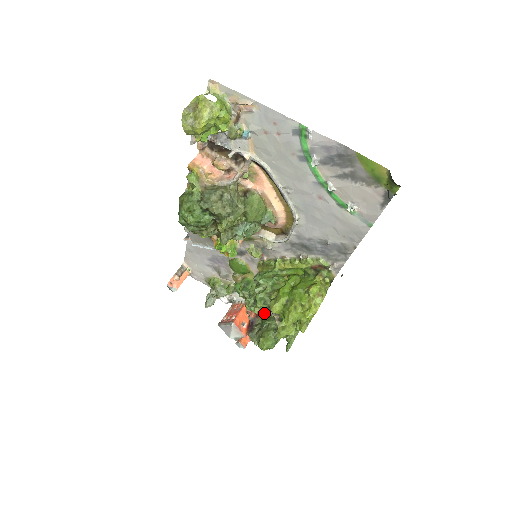
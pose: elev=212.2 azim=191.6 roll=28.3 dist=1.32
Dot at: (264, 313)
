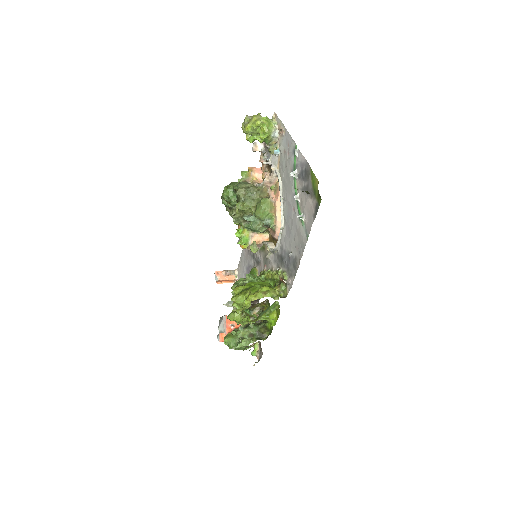
Dot at: occluded
